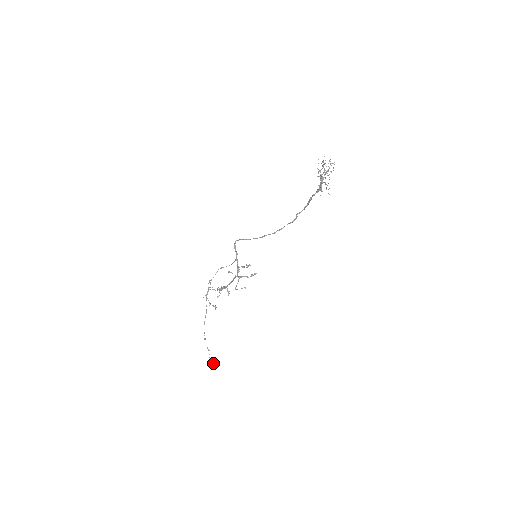
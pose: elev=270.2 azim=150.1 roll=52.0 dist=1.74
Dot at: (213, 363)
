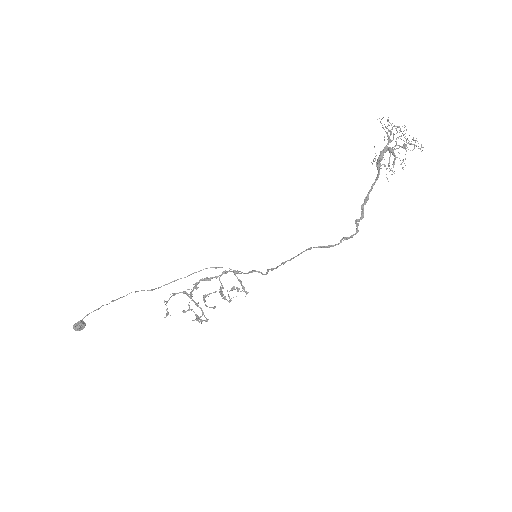
Dot at: (81, 321)
